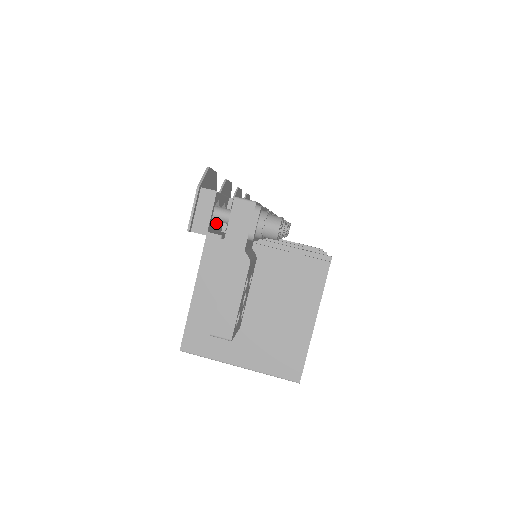
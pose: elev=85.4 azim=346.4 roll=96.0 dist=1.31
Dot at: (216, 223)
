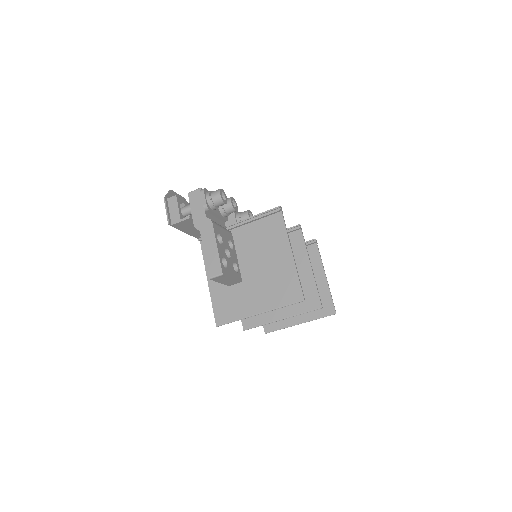
Dot at: occluded
